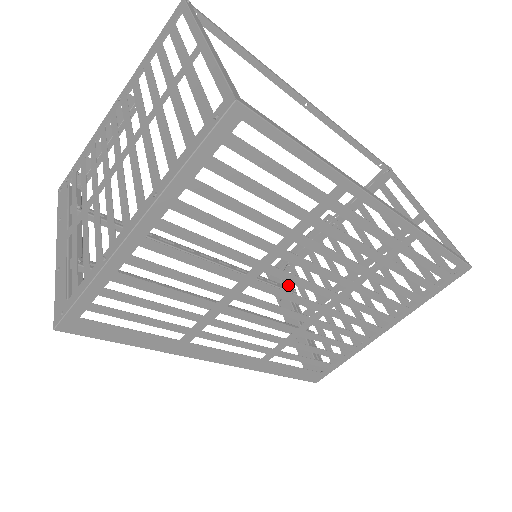
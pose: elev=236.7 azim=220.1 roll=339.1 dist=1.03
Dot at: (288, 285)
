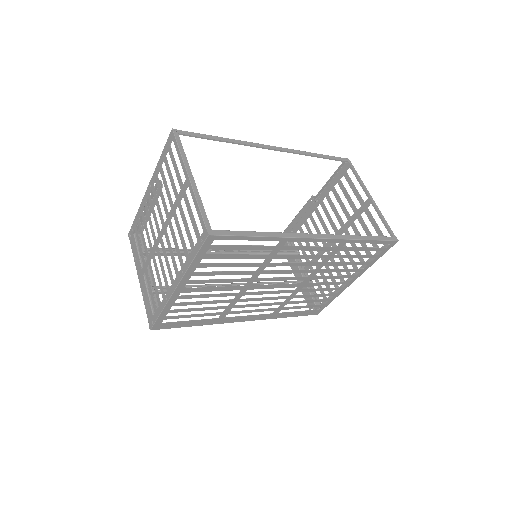
Dot at: occluded
